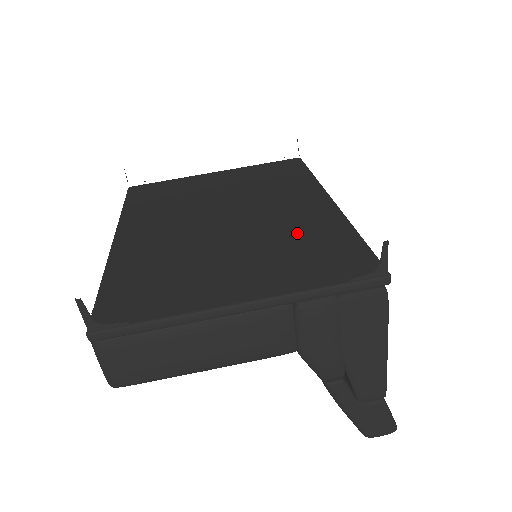
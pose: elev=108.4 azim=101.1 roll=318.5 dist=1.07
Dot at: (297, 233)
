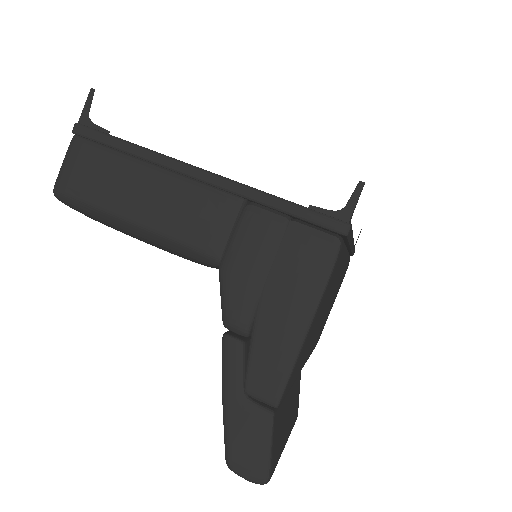
Dot at: occluded
